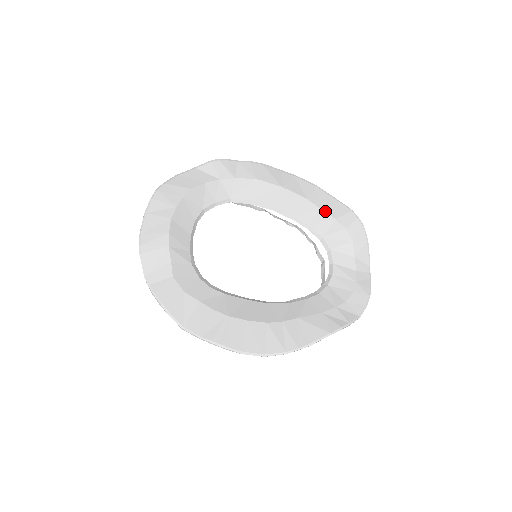
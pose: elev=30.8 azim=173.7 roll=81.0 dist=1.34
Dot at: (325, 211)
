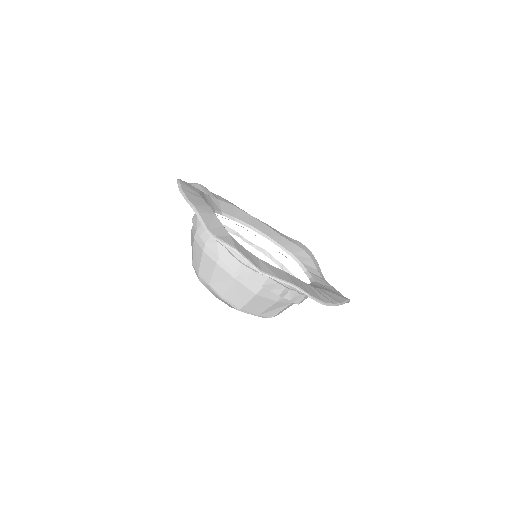
Dot at: (285, 238)
